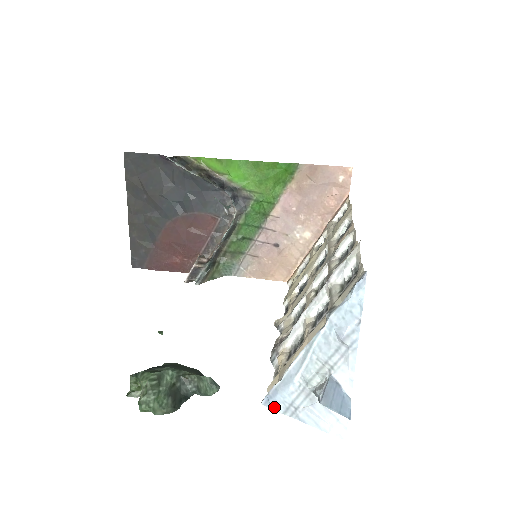
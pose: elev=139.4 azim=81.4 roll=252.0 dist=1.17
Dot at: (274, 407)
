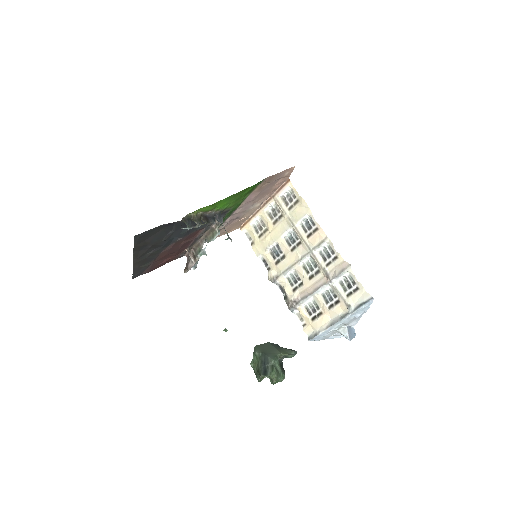
Dot at: occluded
